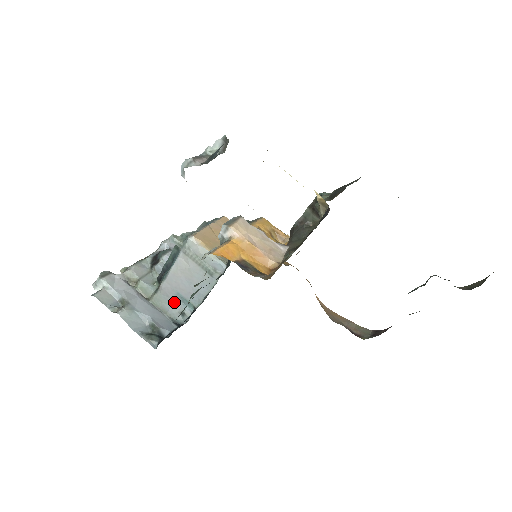
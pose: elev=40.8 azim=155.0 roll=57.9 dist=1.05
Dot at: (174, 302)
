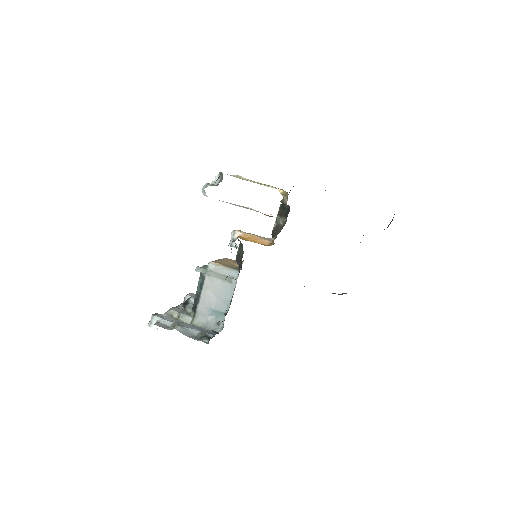
Dot at: (209, 318)
